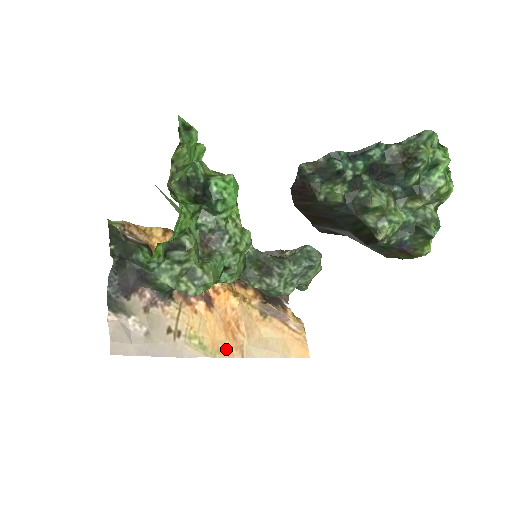
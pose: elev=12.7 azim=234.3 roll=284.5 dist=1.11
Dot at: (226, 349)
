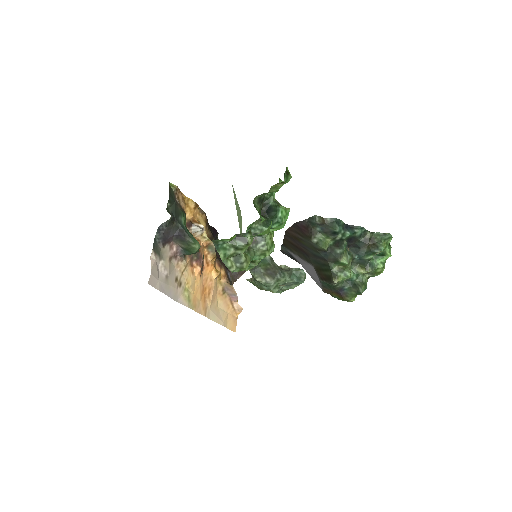
Dot at: (199, 306)
